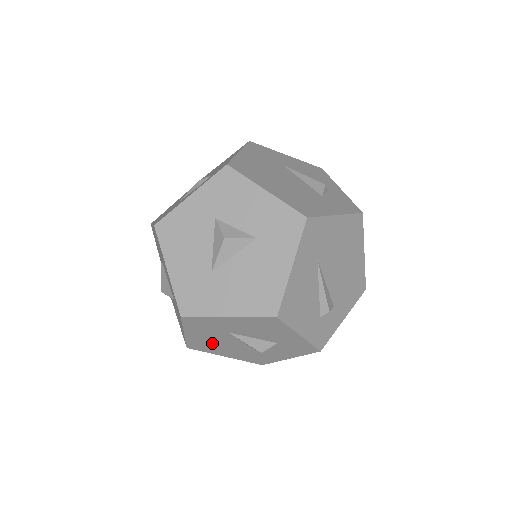
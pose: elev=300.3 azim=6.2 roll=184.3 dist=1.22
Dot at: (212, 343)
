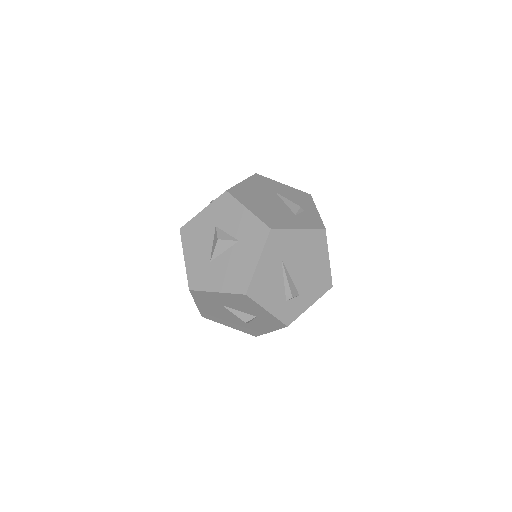
Dot at: (216, 314)
